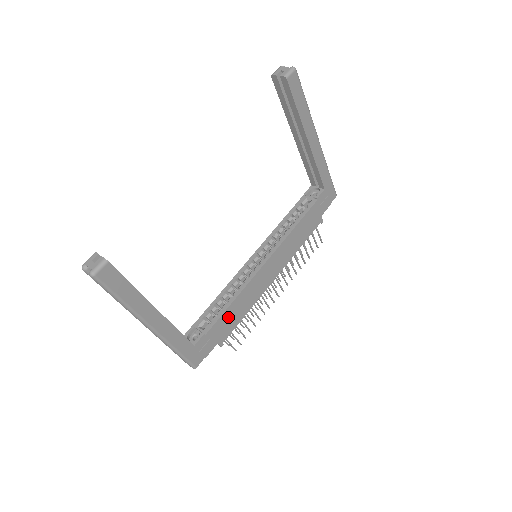
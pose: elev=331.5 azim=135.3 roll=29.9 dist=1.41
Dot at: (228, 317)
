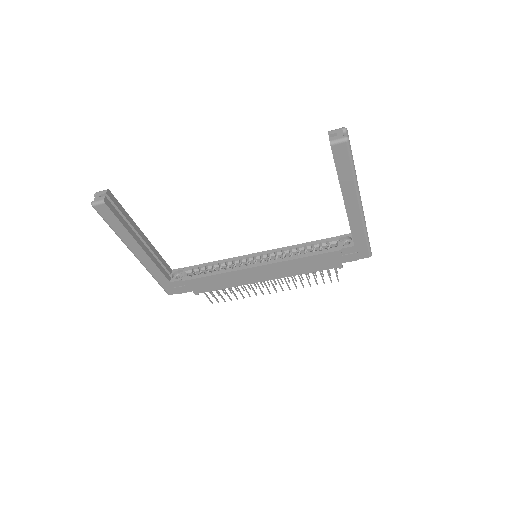
Dot at: (207, 281)
